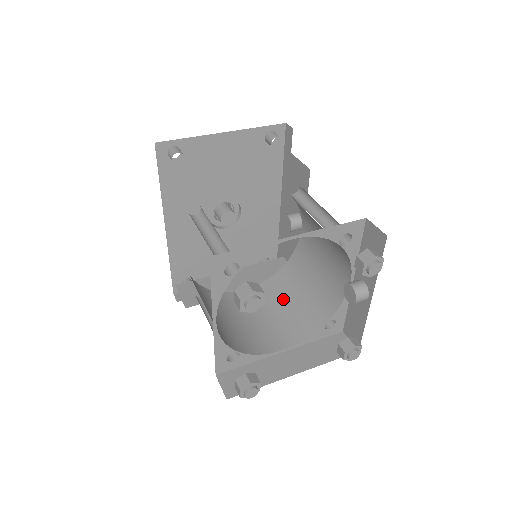
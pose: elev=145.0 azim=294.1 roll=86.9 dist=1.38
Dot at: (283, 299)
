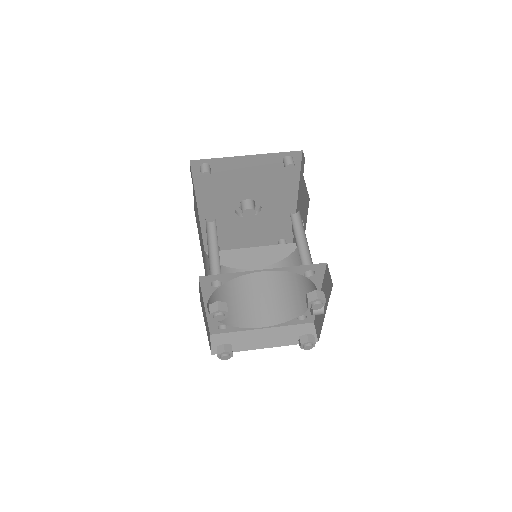
Dot at: (277, 285)
